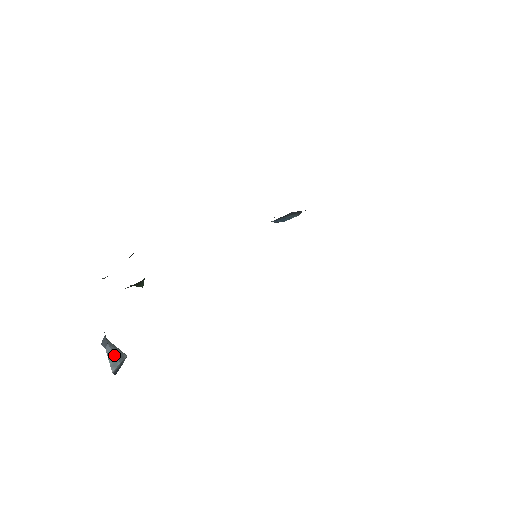
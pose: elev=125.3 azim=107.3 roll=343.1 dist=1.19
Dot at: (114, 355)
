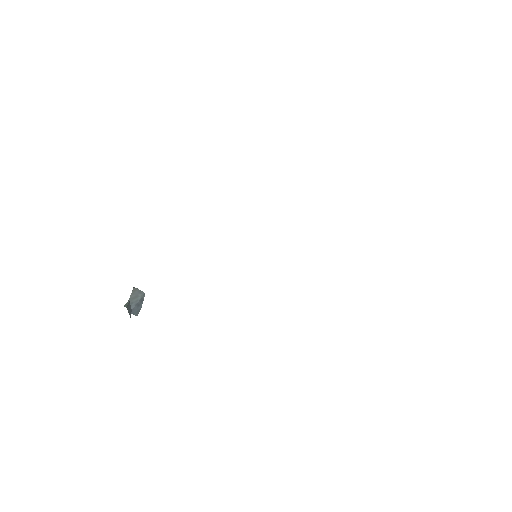
Dot at: (137, 309)
